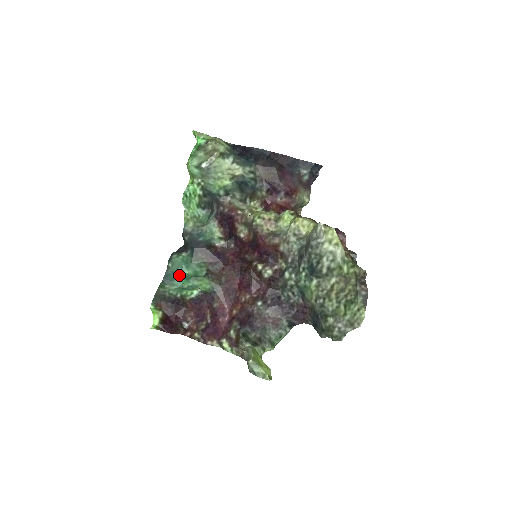
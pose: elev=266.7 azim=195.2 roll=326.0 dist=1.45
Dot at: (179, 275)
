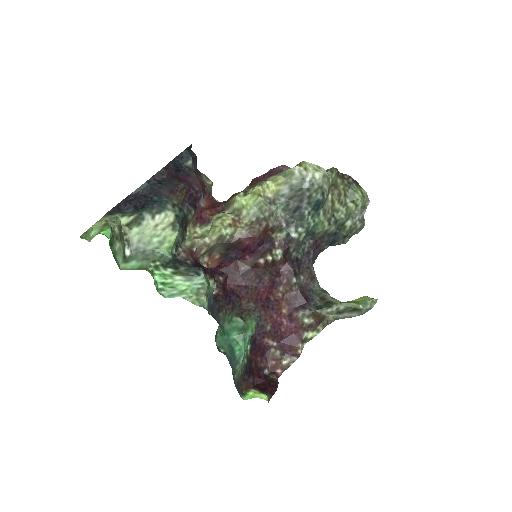
Dot at: (233, 347)
